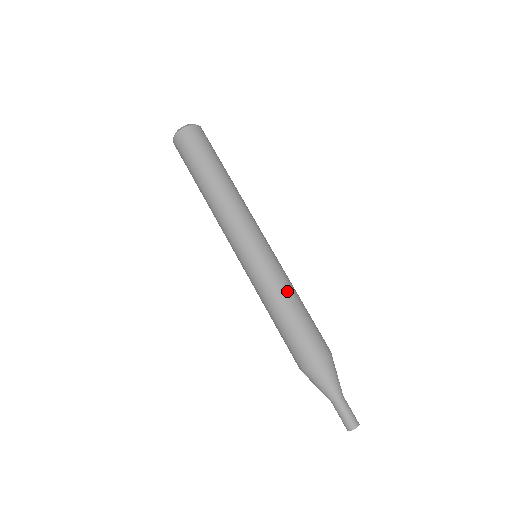
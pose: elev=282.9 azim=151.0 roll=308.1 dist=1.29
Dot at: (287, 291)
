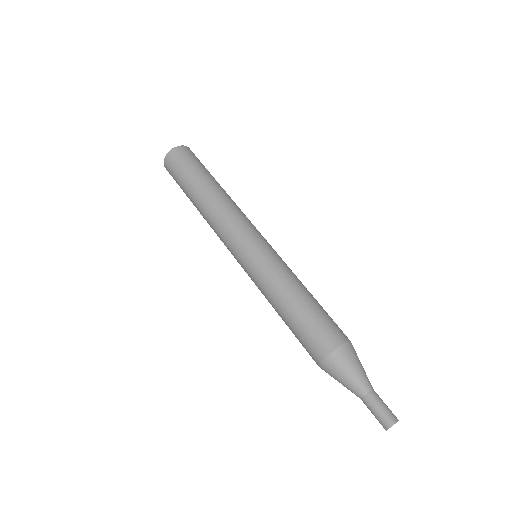
Dot at: (300, 281)
